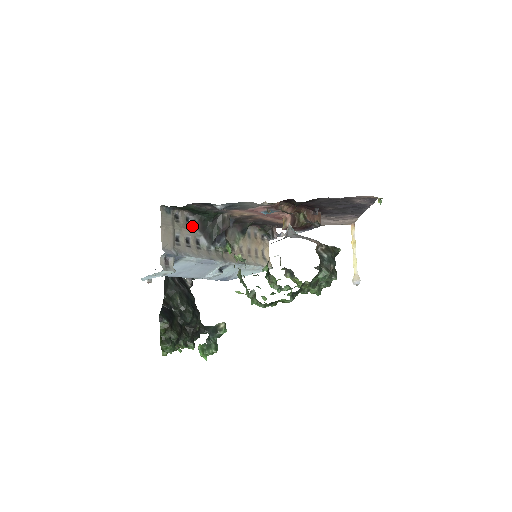
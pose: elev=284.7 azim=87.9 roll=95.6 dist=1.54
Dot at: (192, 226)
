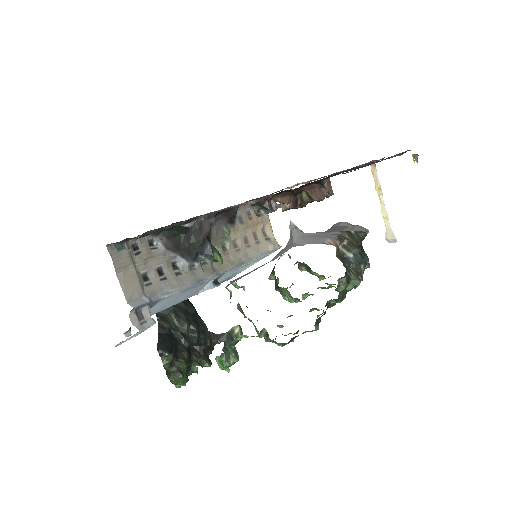
Dot at: (160, 249)
